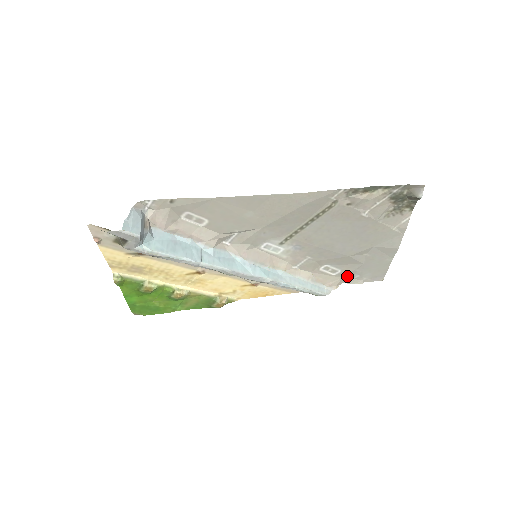
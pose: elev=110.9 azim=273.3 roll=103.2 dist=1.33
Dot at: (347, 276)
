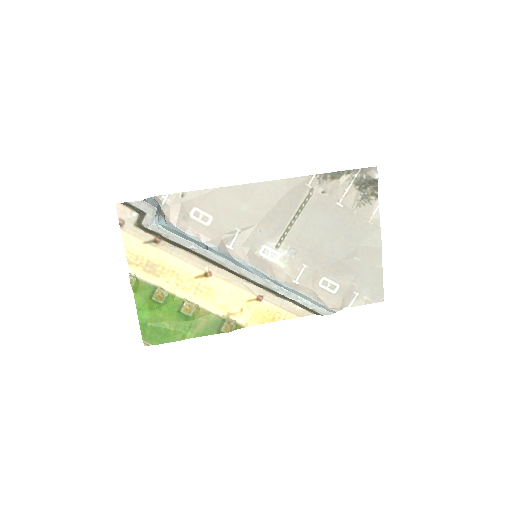
Dot at: (347, 295)
